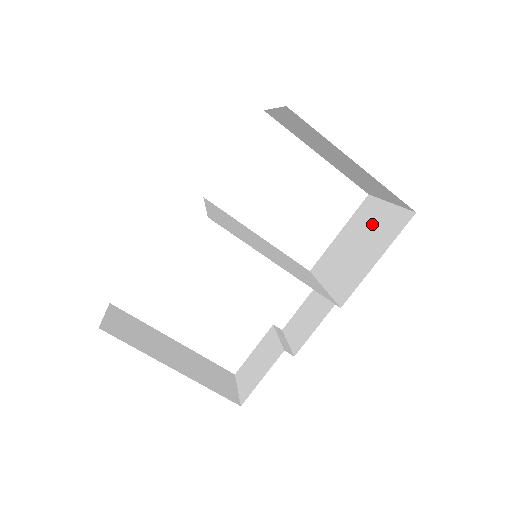
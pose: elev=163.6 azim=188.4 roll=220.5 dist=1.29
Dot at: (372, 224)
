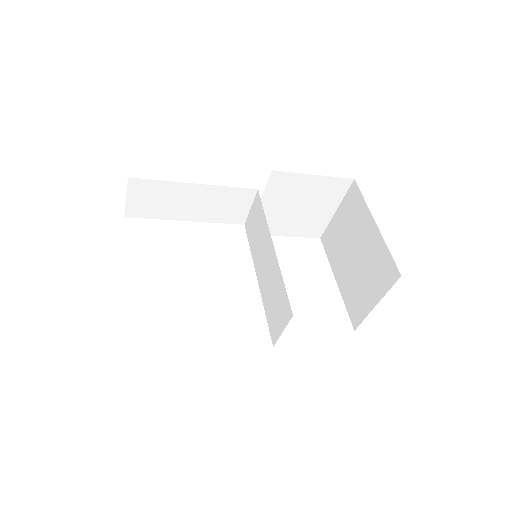
Dot at: occluded
